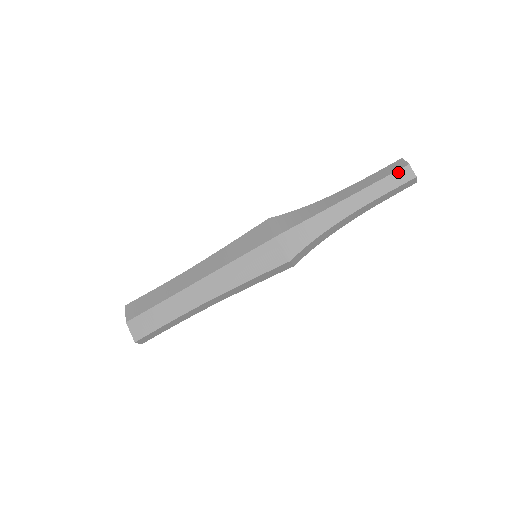
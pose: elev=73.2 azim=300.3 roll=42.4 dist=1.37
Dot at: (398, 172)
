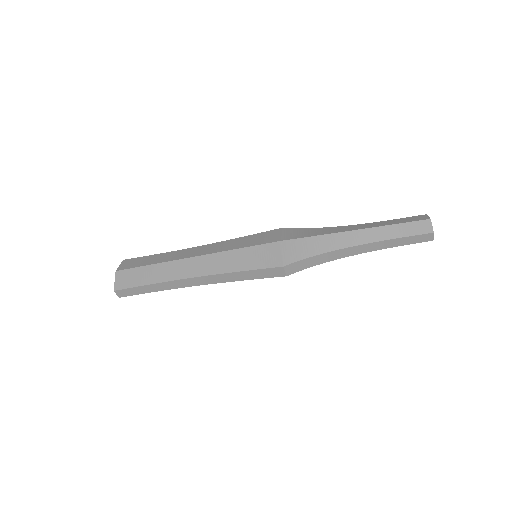
Dot at: (417, 222)
